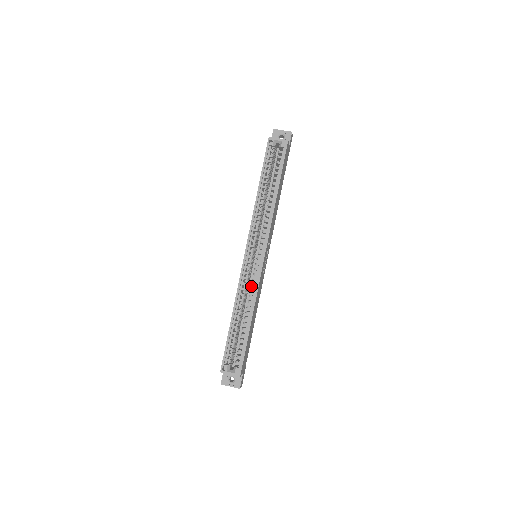
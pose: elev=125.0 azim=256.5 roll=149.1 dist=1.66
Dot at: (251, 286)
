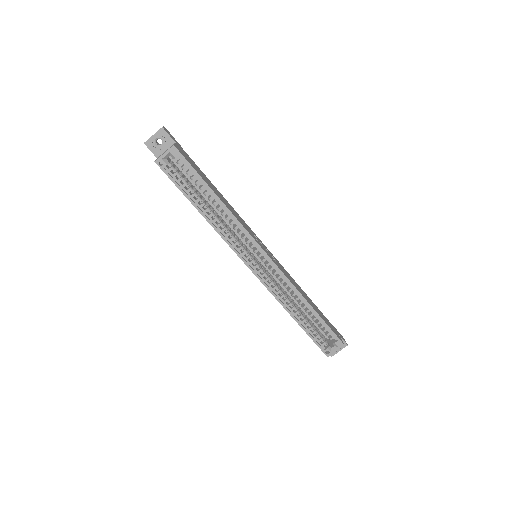
Dot at: occluded
